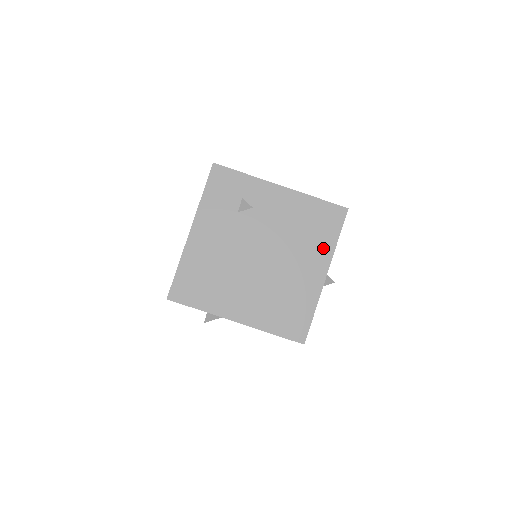
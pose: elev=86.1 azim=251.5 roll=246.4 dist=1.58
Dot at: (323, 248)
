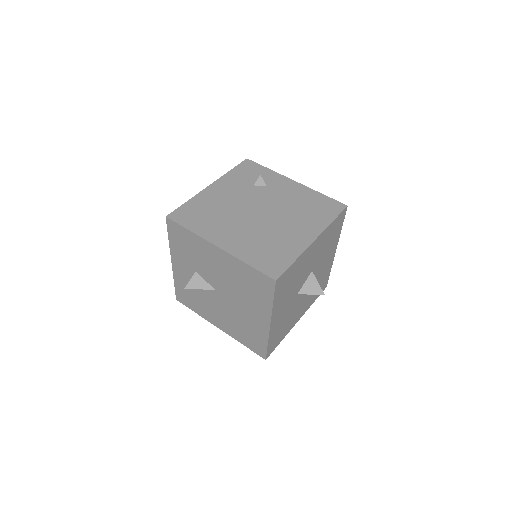
Dot at: (318, 222)
